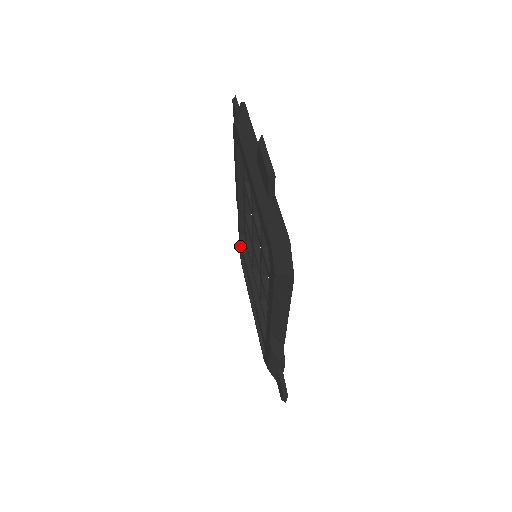
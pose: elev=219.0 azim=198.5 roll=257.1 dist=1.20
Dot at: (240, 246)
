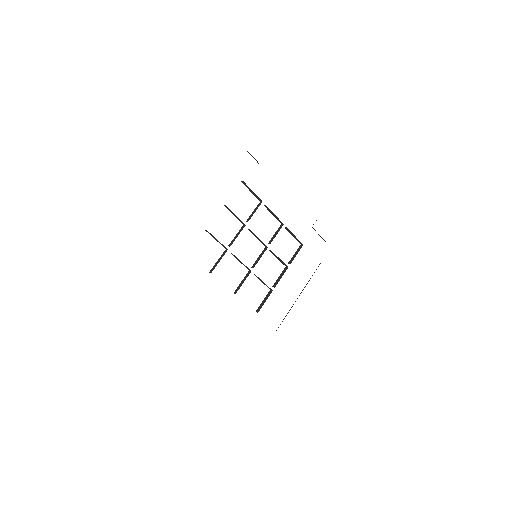
Dot at: occluded
